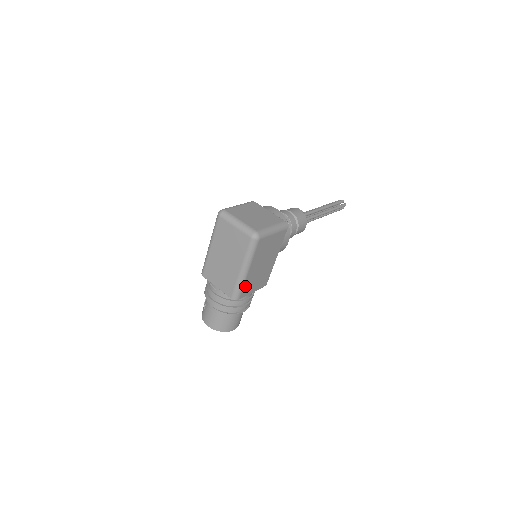
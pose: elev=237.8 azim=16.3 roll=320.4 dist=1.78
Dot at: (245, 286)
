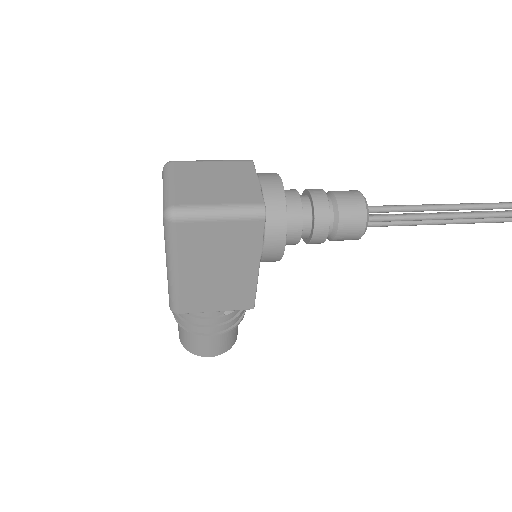
Dot at: (185, 296)
